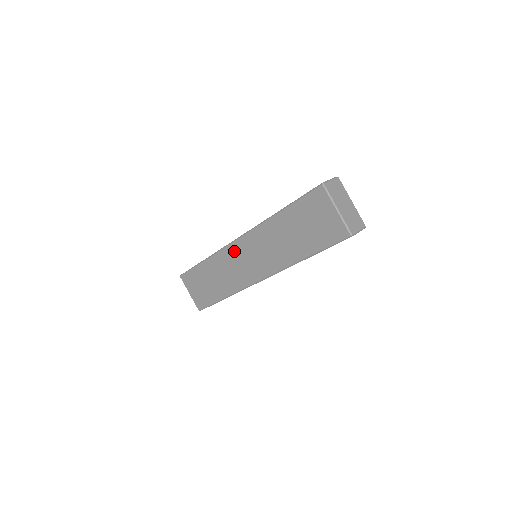
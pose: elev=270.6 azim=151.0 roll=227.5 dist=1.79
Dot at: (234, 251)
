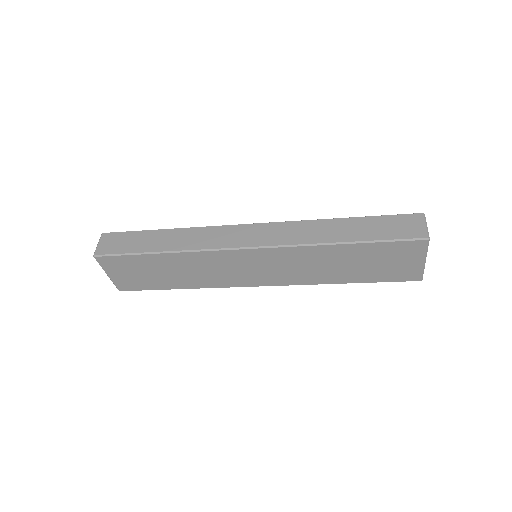
Dot at: (235, 257)
